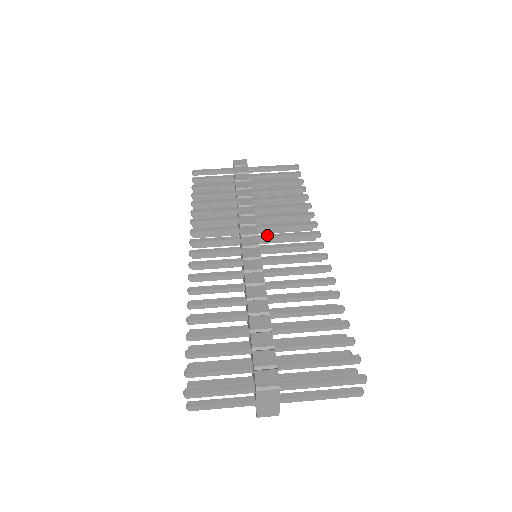
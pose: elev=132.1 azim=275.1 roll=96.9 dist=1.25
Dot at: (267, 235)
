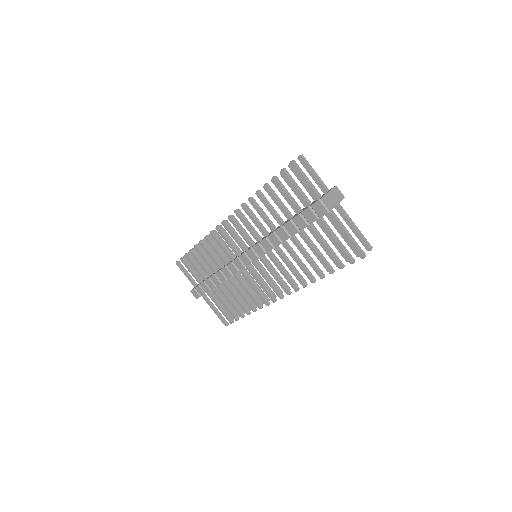
Dot at: (264, 263)
